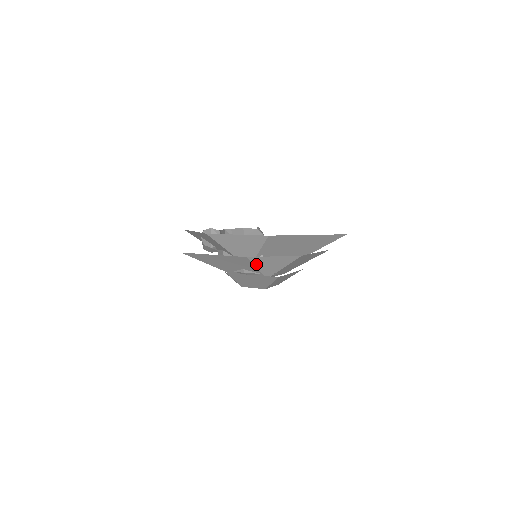
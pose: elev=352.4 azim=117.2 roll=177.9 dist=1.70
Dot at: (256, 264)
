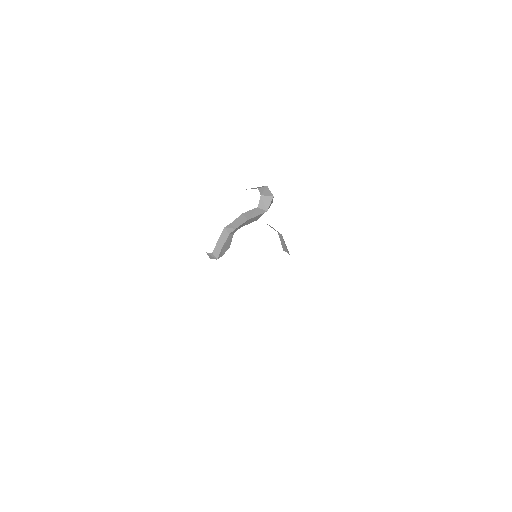
Dot at: occluded
